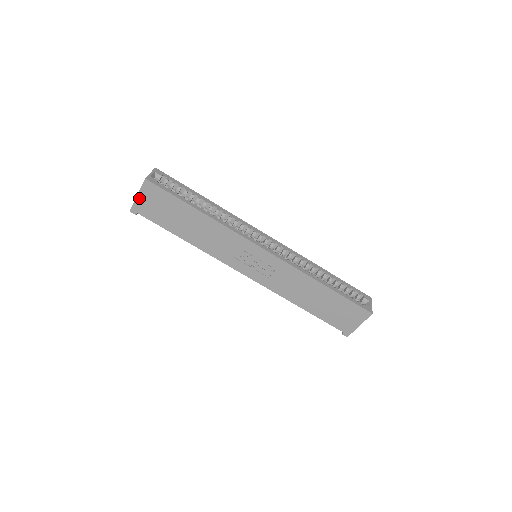
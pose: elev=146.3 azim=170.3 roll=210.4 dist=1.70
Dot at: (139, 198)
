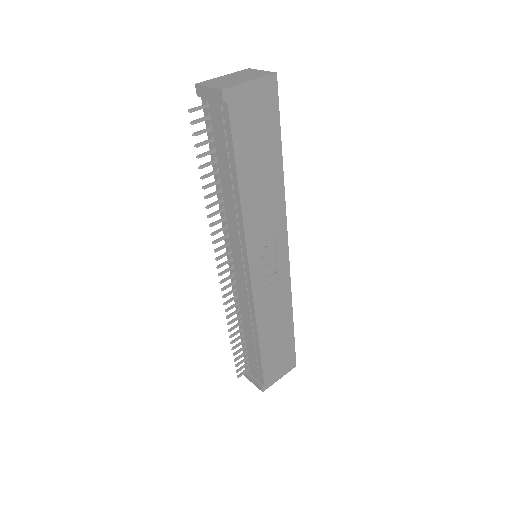
Dot at: (248, 86)
